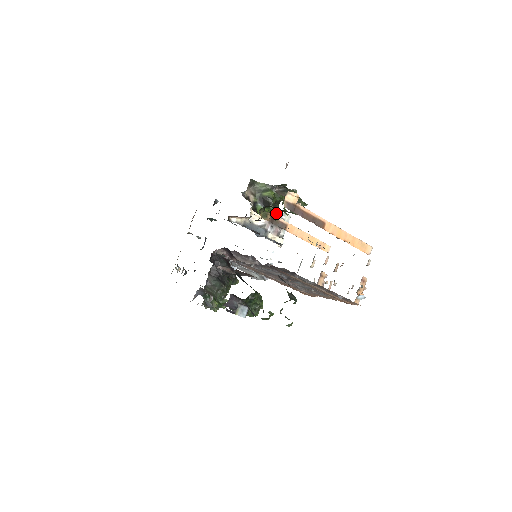
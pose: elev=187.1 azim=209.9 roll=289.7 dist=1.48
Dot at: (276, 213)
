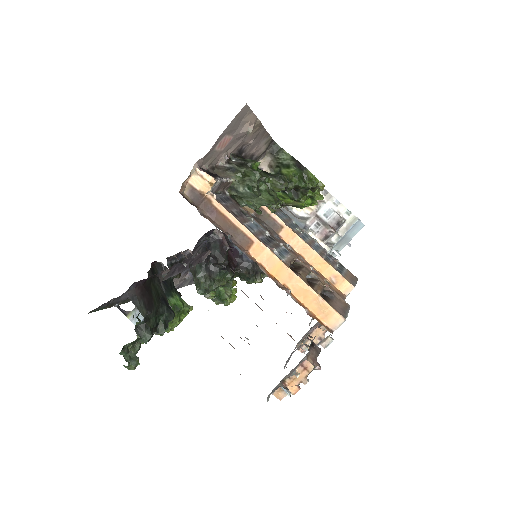
Dot at: (335, 207)
